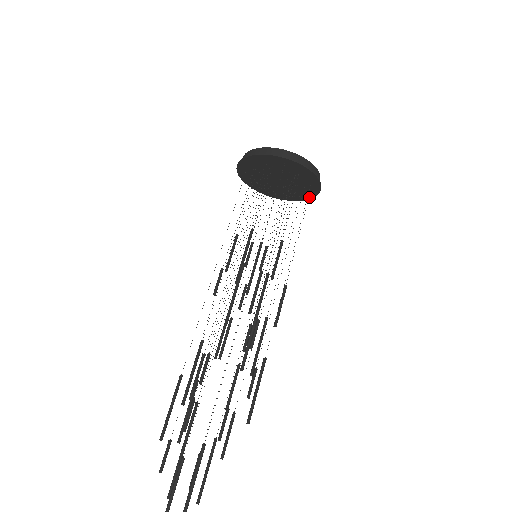
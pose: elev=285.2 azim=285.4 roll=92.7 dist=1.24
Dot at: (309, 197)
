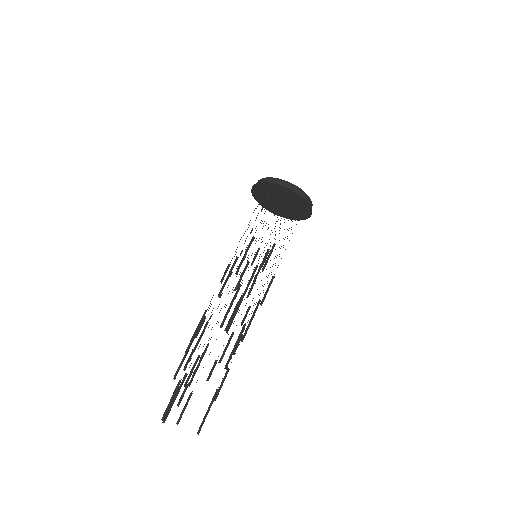
Dot at: (309, 214)
